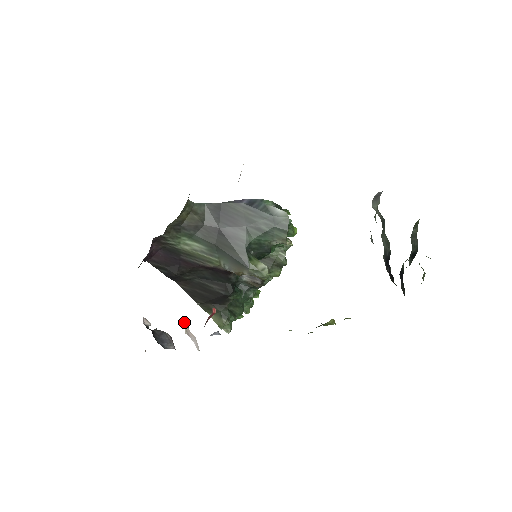
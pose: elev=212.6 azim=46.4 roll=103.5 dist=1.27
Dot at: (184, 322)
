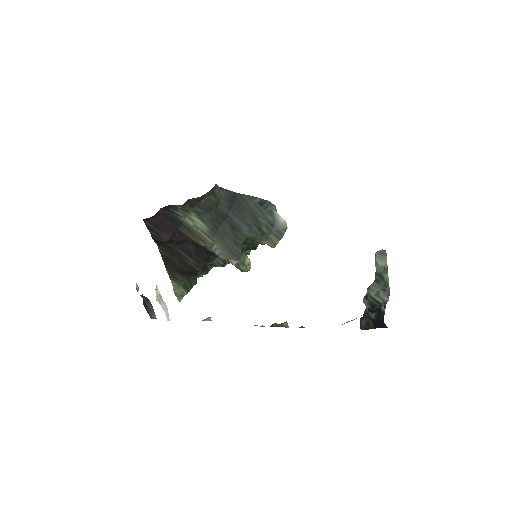
Dot at: (157, 288)
